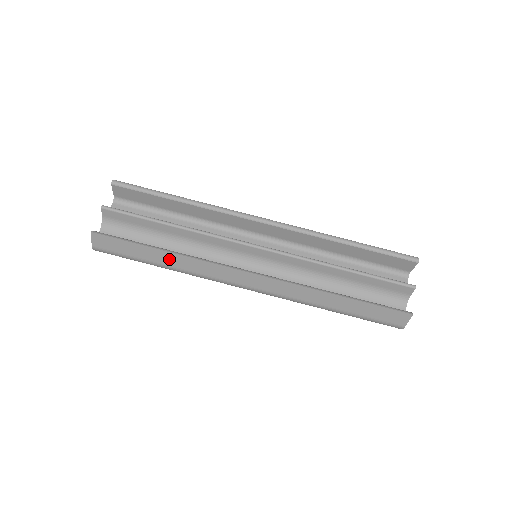
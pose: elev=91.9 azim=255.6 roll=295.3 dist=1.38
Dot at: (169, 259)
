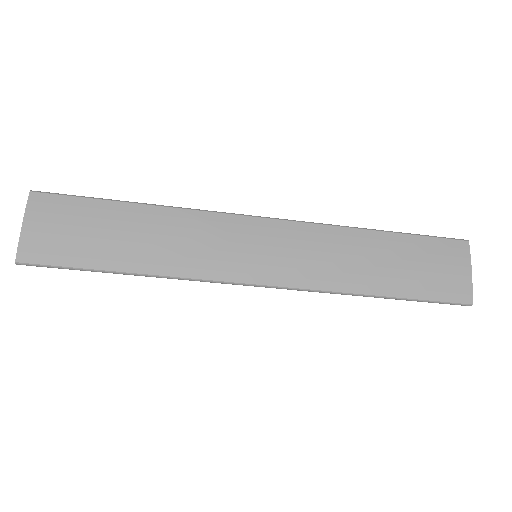
Dot at: occluded
